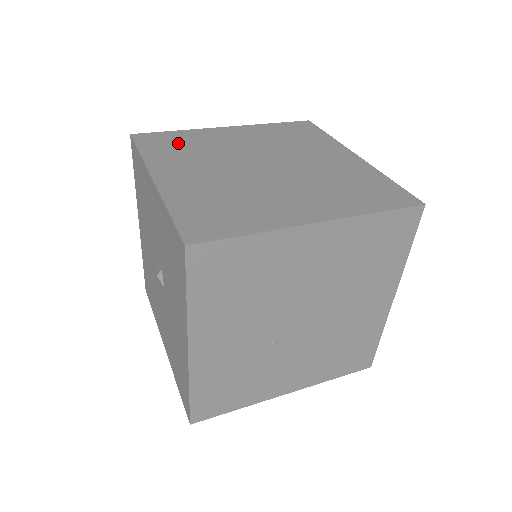
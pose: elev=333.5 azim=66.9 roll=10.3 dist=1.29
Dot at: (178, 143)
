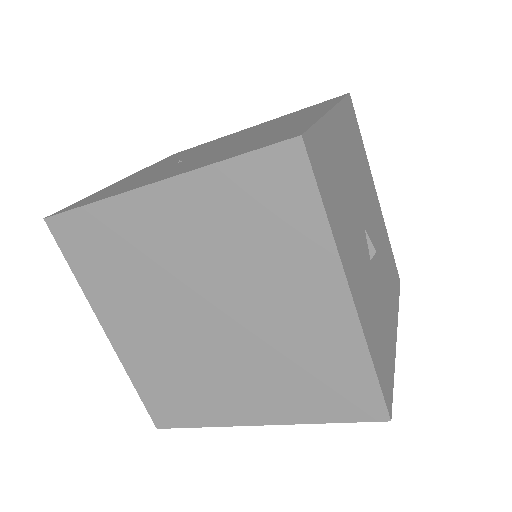
Dot at: occluded
